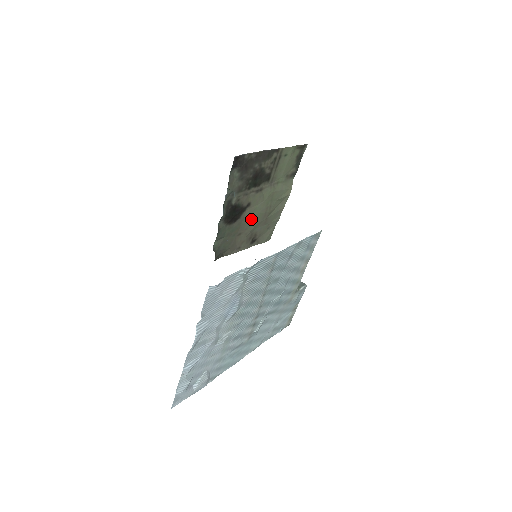
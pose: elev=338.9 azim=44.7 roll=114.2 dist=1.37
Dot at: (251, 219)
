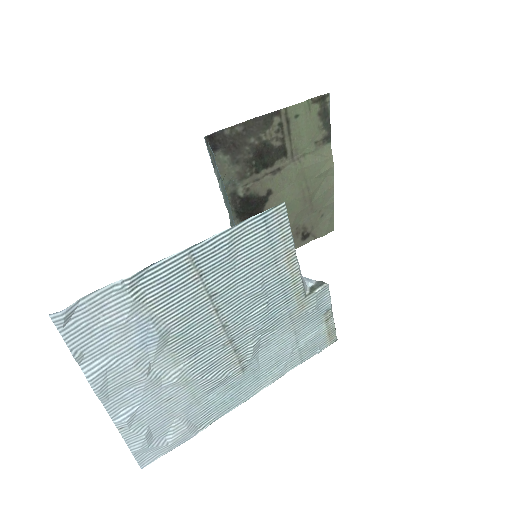
Dot at: occluded
